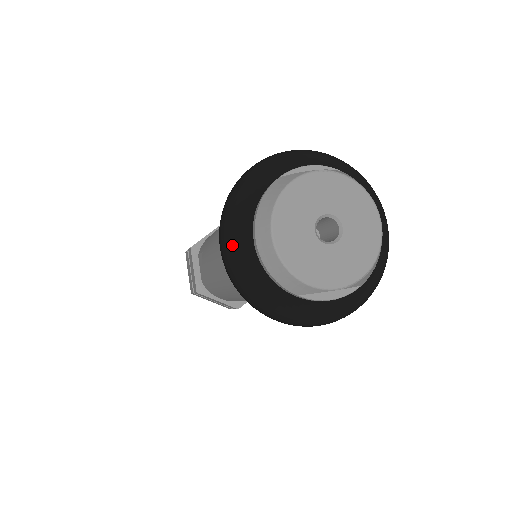
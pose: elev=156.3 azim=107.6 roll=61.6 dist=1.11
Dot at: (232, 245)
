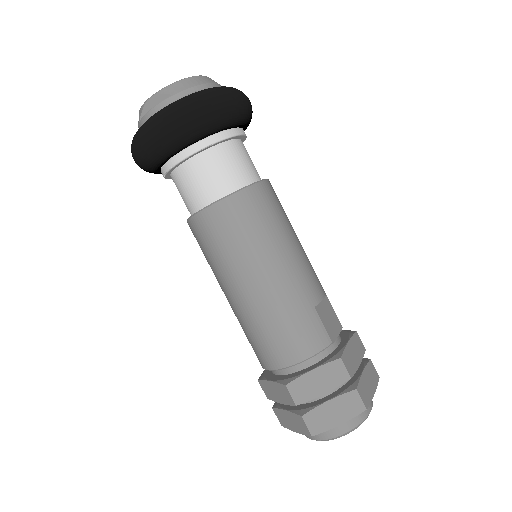
Dot at: occluded
